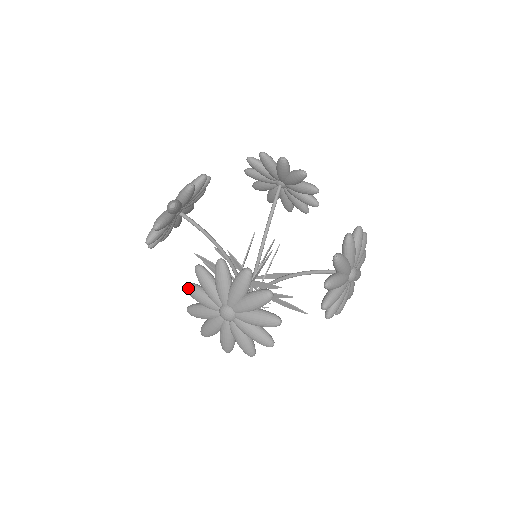
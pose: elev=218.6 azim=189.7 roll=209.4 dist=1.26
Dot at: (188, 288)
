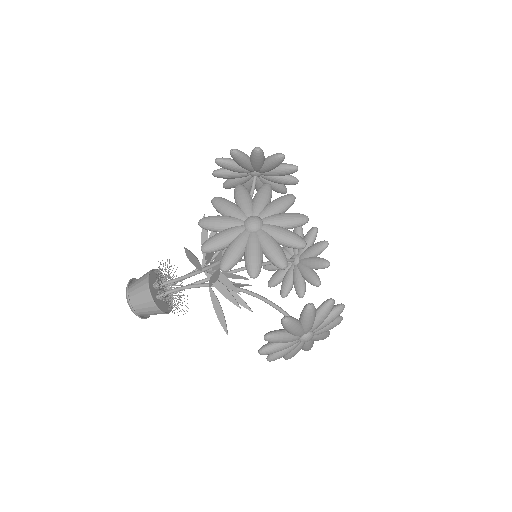
Dot at: (242, 186)
